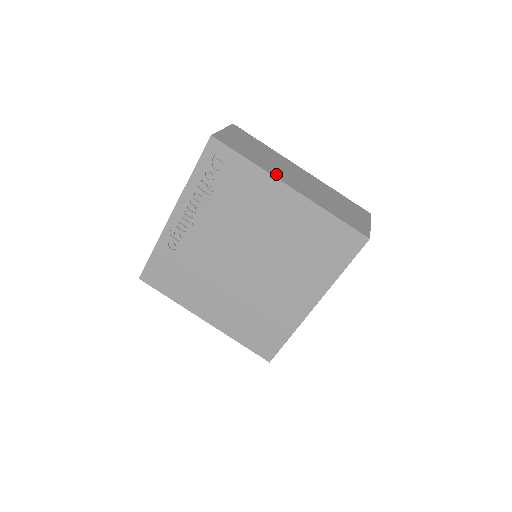
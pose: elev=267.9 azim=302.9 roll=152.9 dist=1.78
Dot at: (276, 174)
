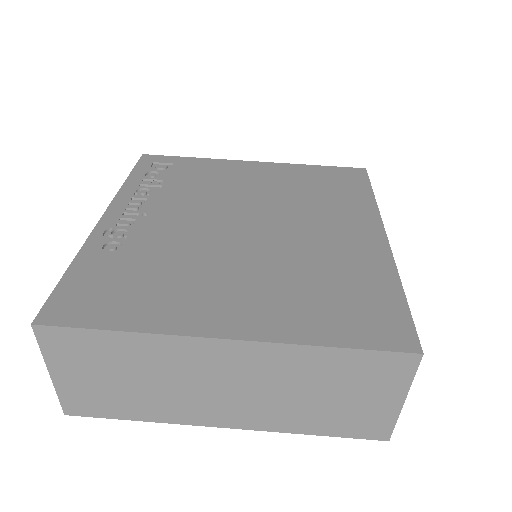
Dot at: occluded
